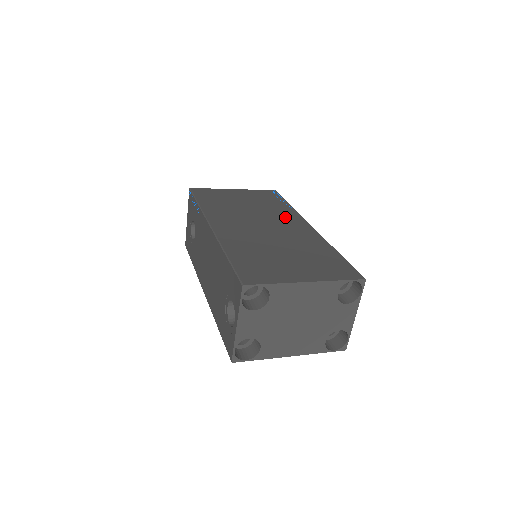
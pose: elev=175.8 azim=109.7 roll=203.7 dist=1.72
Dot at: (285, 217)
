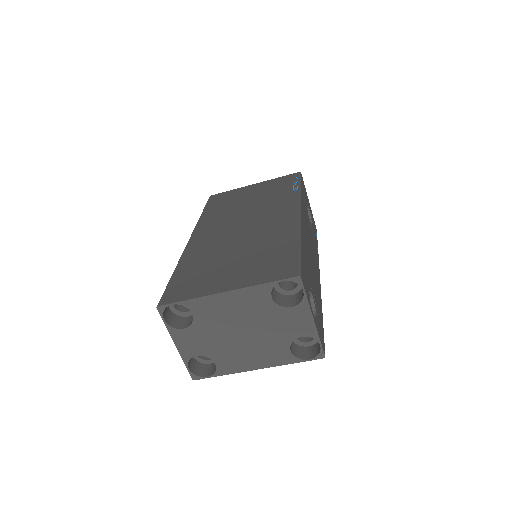
Dot at: (278, 207)
